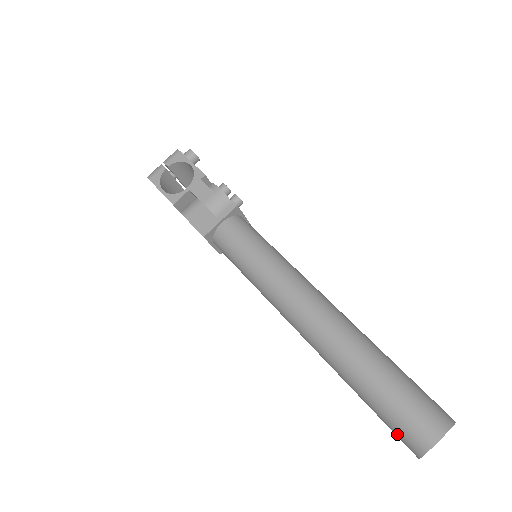
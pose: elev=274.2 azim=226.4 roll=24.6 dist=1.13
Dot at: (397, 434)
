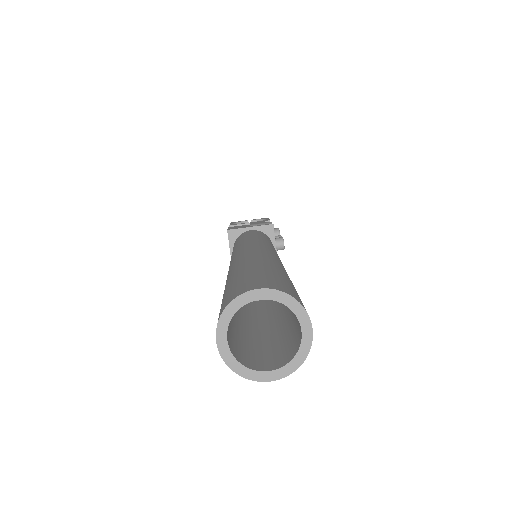
Dot at: occluded
